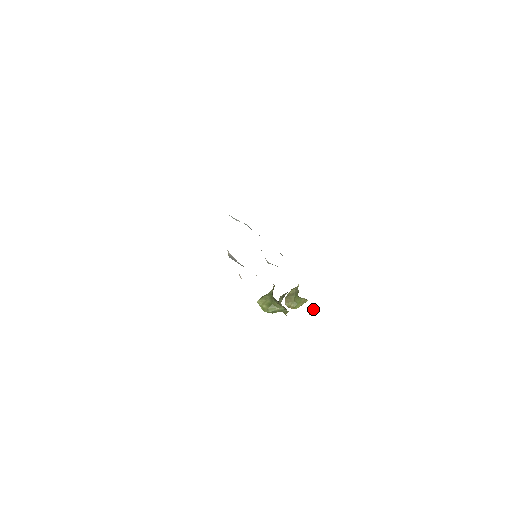
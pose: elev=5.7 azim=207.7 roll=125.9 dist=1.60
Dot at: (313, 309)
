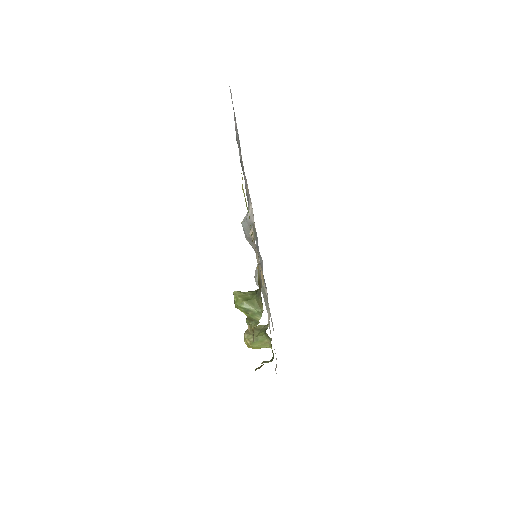
Dot at: (267, 362)
